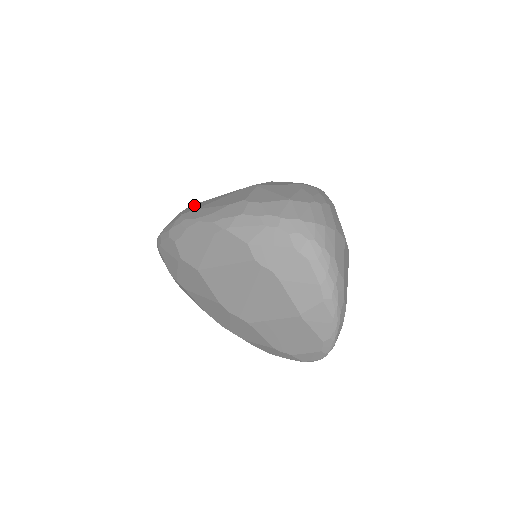
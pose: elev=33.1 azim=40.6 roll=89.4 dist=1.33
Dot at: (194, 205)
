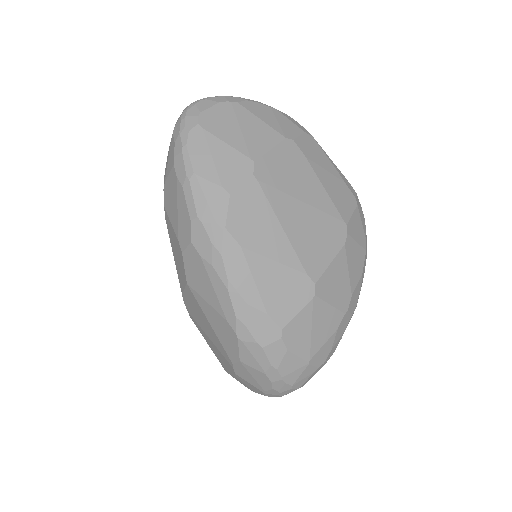
Dot at: (254, 195)
